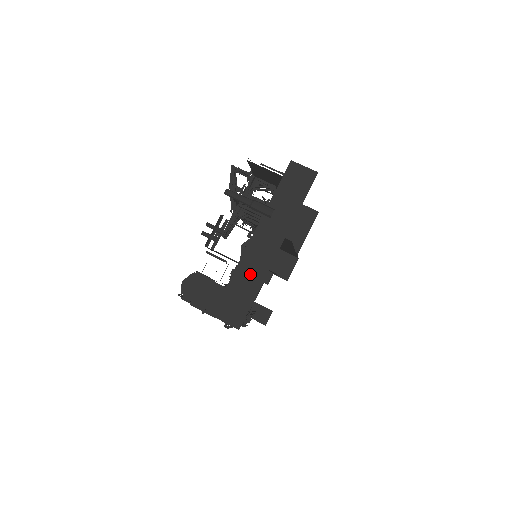
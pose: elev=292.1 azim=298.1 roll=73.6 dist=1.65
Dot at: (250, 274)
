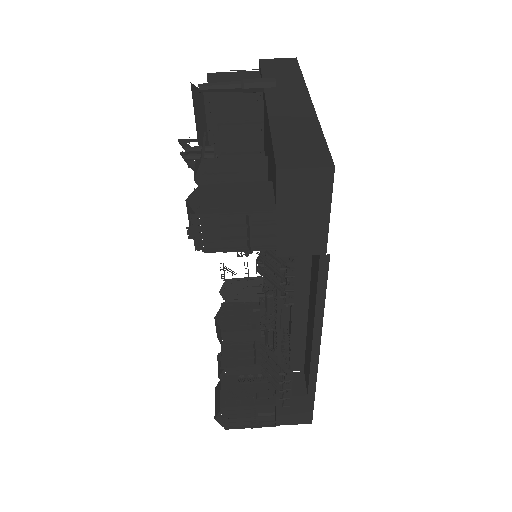
Dot at: (295, 123)
